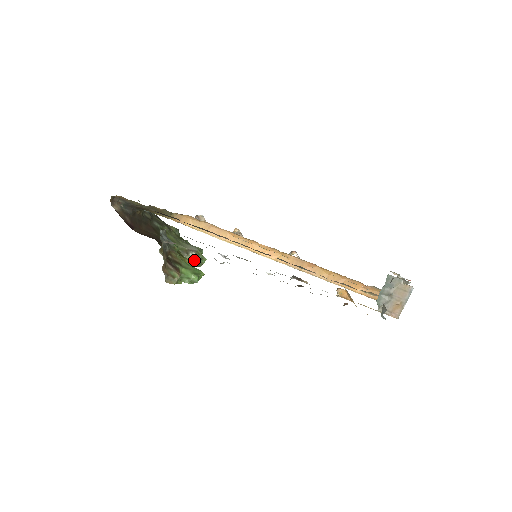
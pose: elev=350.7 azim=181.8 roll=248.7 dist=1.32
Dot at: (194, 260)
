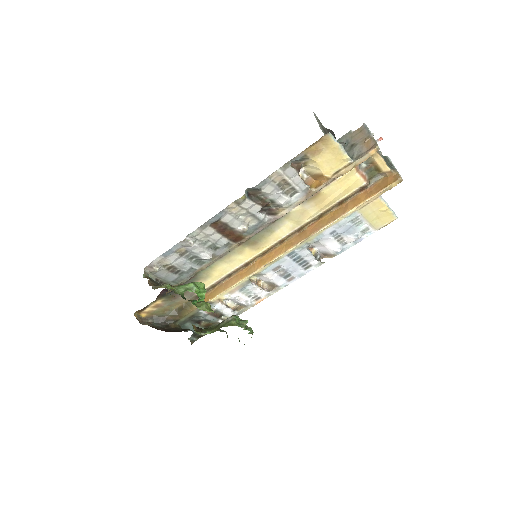
Dot at: (229, 321)
